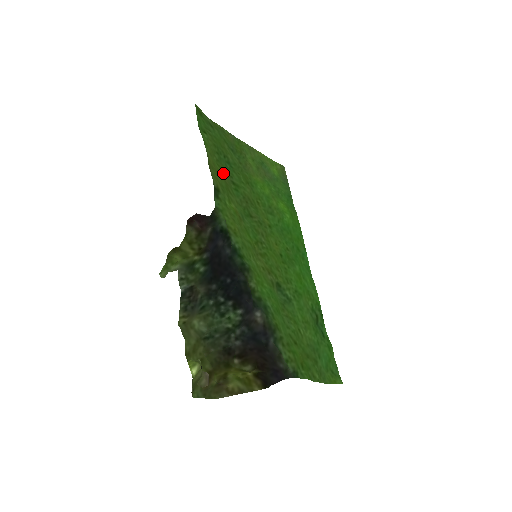
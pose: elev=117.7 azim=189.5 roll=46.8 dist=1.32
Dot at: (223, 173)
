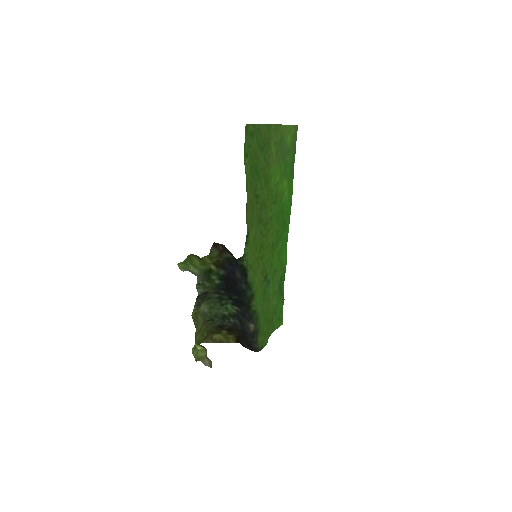
Dot at: (251, 194)
